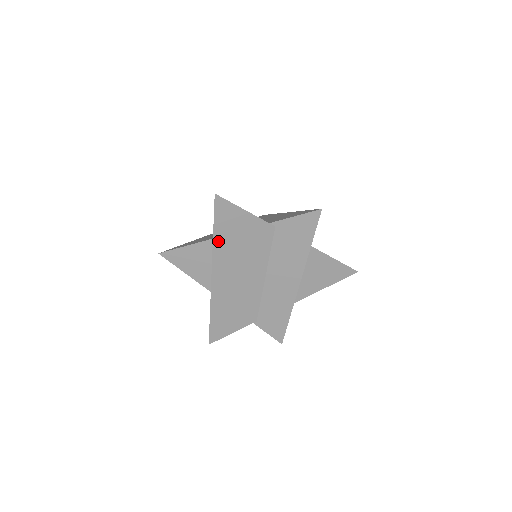
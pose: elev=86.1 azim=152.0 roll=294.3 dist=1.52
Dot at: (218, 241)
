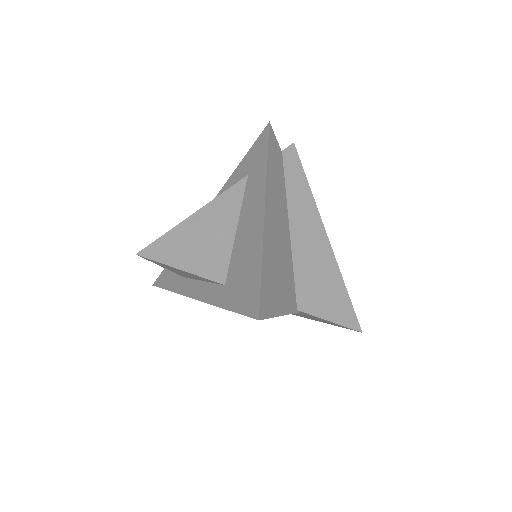
Dot at: occluded
